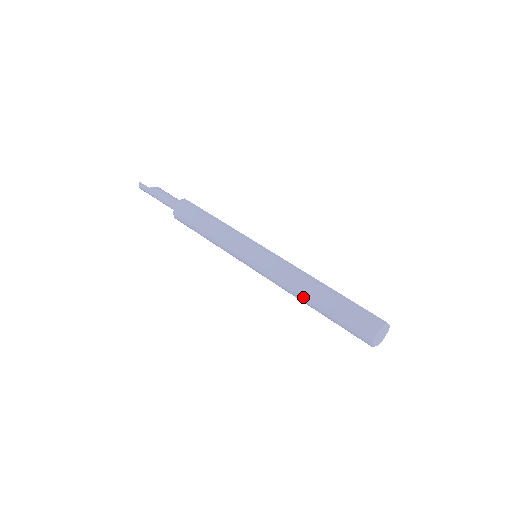
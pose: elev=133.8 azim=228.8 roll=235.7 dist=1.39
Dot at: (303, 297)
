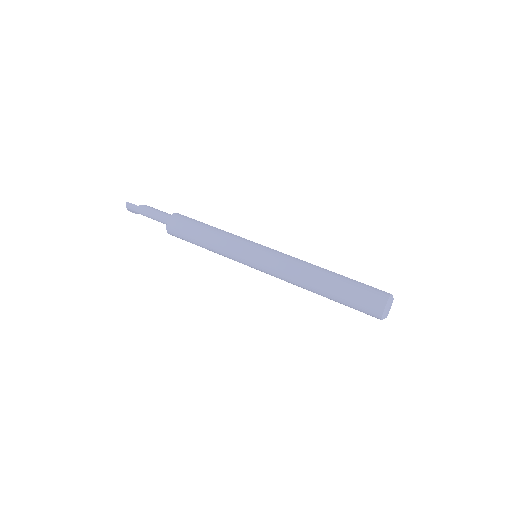
Dot at: (310, 284)
